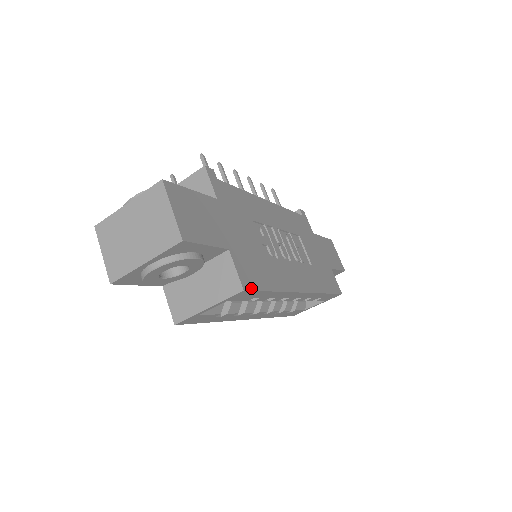
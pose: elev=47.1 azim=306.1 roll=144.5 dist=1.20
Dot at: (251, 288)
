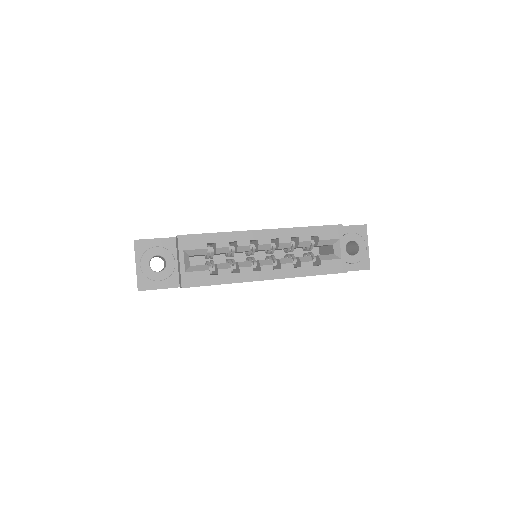
Dot at: (187, 235)
